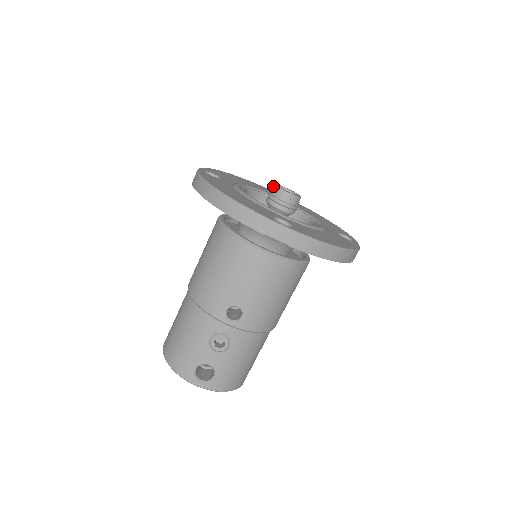
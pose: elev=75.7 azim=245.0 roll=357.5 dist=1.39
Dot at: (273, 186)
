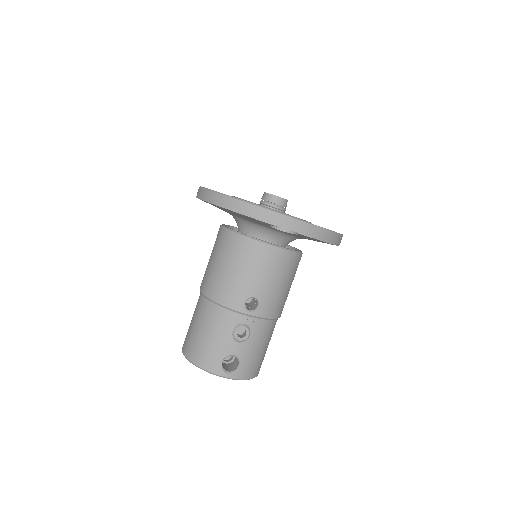
Dot at: (264, 194)
